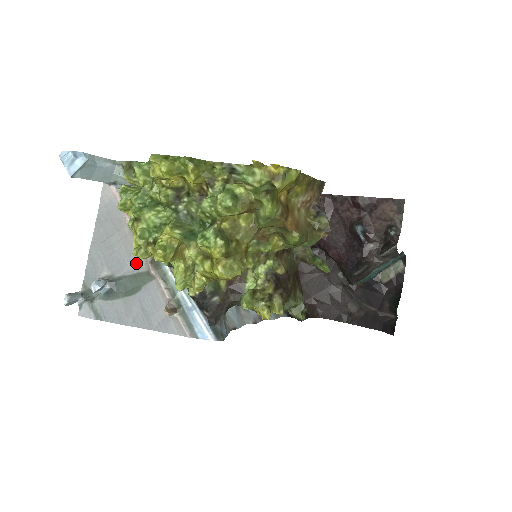
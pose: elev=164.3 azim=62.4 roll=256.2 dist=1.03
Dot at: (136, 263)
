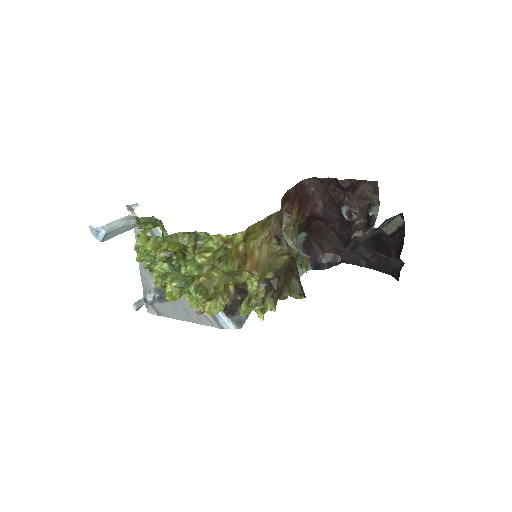
Dot at: occluded
